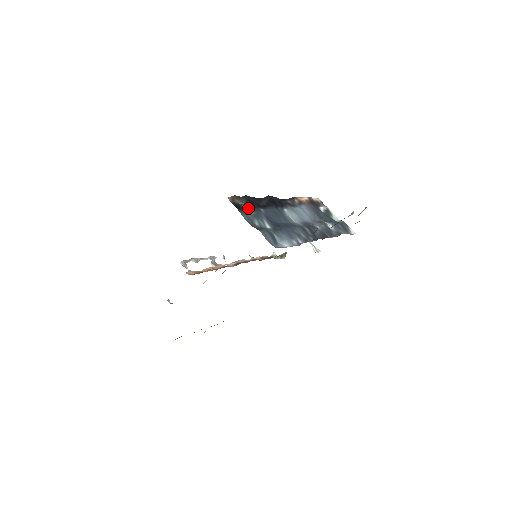
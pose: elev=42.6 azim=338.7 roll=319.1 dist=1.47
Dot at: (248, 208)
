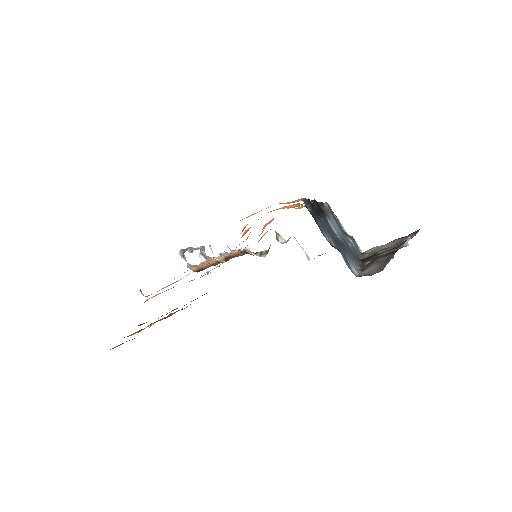
Dot at: (315, 217)
